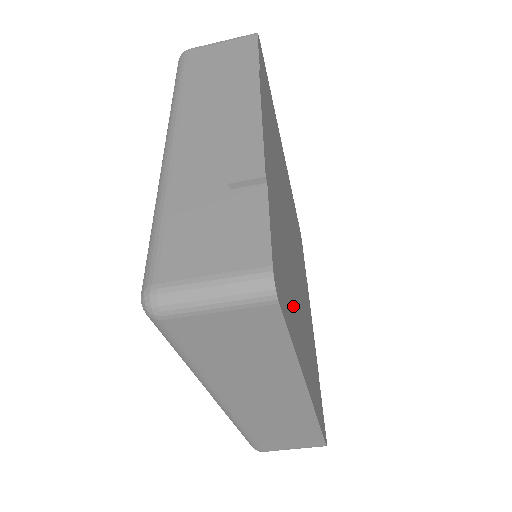
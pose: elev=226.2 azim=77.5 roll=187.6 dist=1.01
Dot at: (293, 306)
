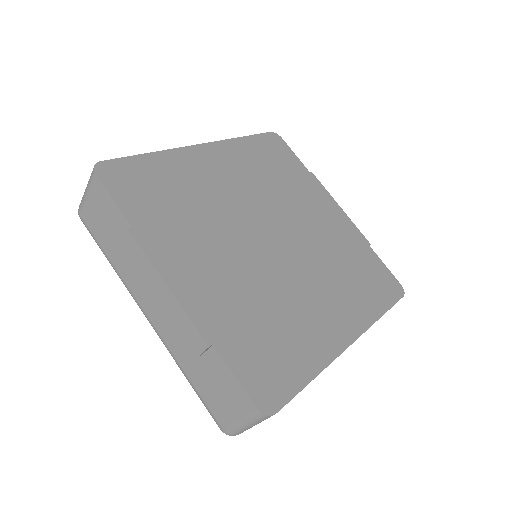
Dot at: (296, 335)
